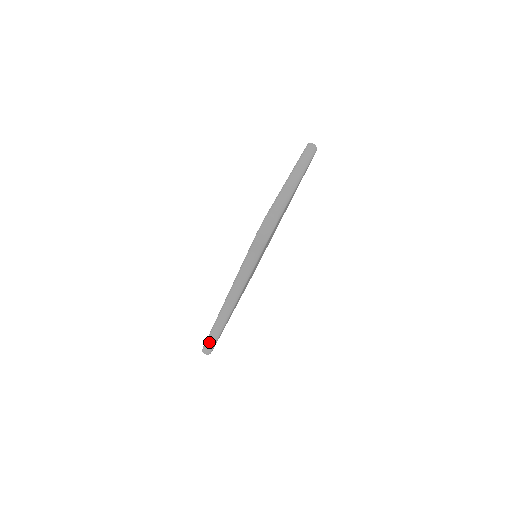
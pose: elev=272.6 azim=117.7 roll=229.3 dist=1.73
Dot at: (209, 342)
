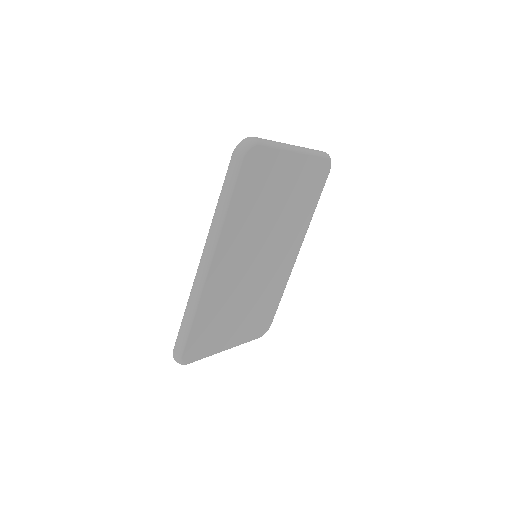
Dot at: (180, 332)
